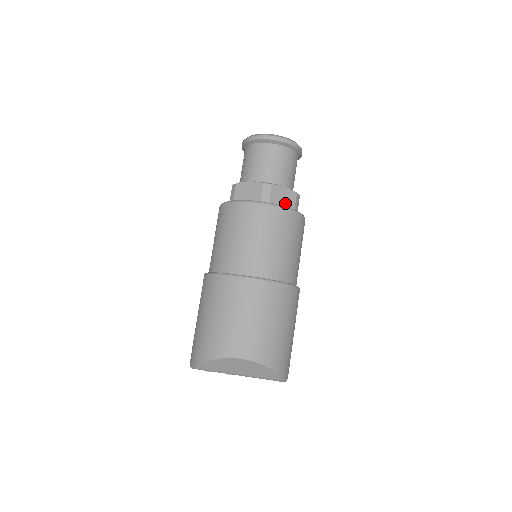
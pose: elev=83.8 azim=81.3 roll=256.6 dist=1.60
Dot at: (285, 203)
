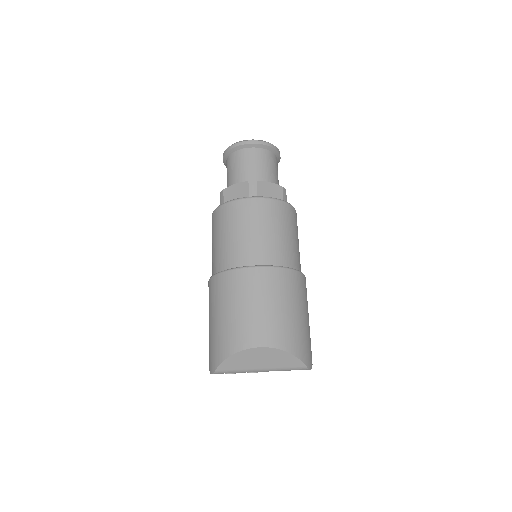
Dot at: (273, 197)
